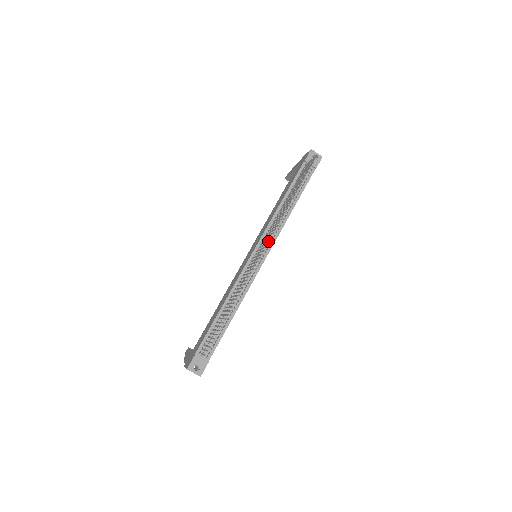
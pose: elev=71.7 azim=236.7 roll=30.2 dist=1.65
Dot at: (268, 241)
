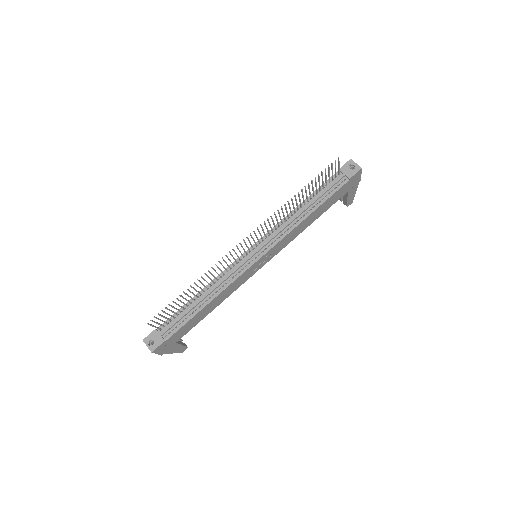
Dot at: (268, 241)
